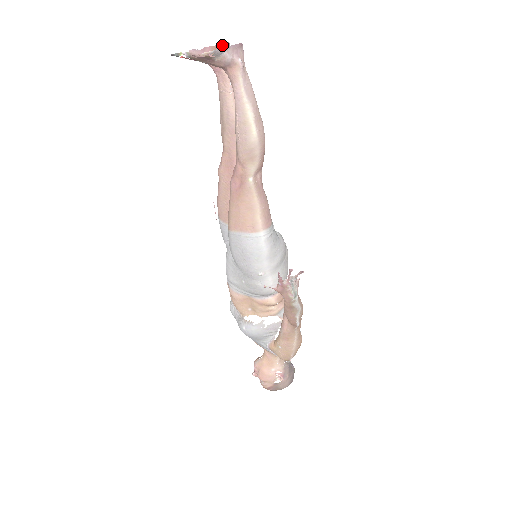
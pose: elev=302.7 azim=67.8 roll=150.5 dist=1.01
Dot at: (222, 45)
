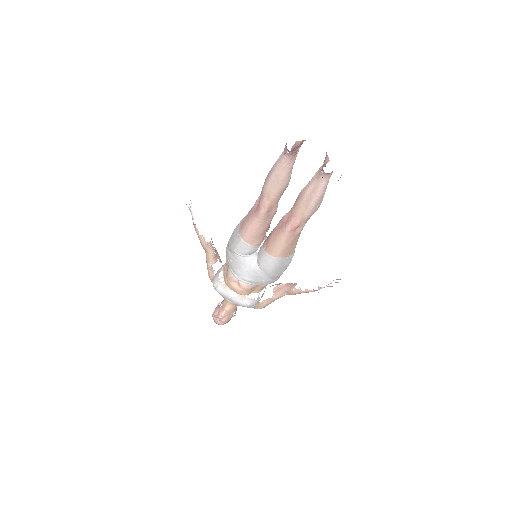
Dot at: occluded
